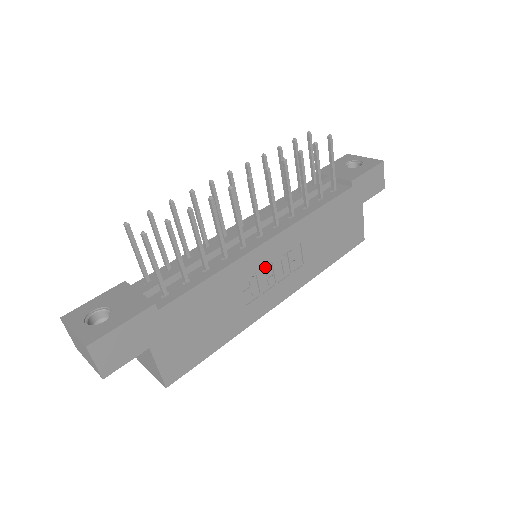
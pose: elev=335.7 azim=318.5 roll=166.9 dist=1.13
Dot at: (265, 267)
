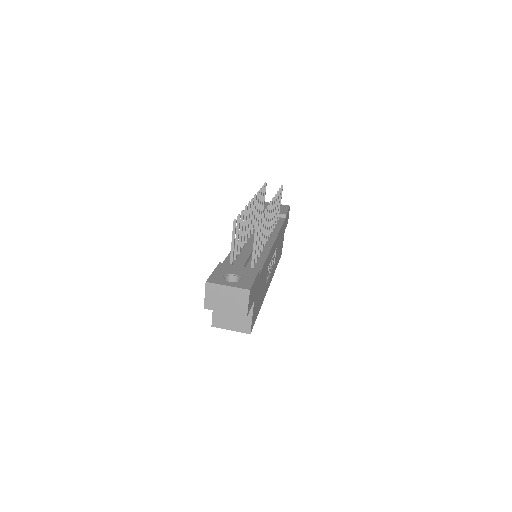
Dot at: (271, 260)
